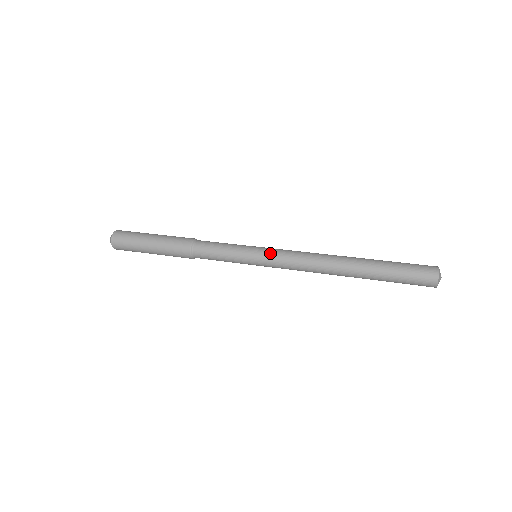
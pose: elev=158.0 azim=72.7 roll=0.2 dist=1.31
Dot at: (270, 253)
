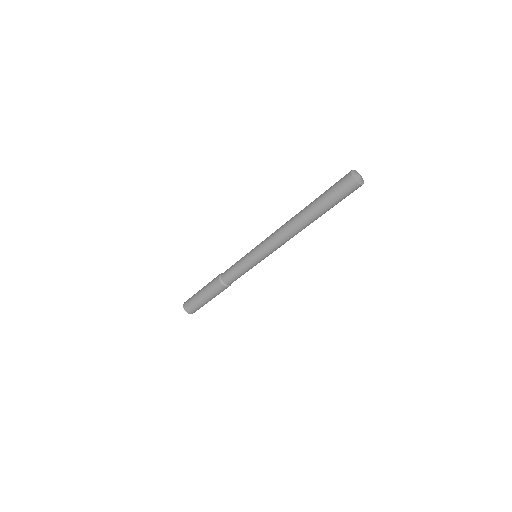
Dot at: occluded
